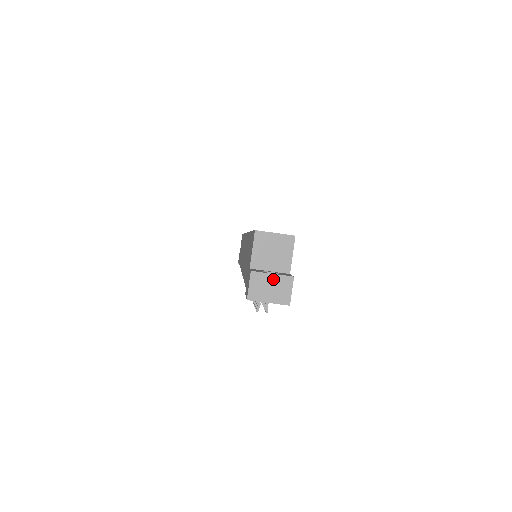
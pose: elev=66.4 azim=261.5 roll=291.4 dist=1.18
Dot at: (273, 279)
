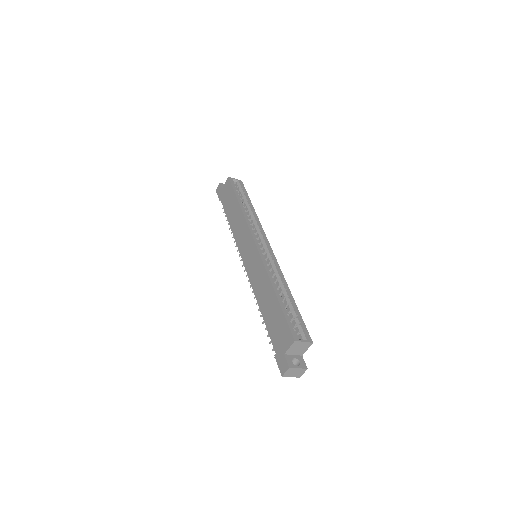
Dot at: (298, 370)
